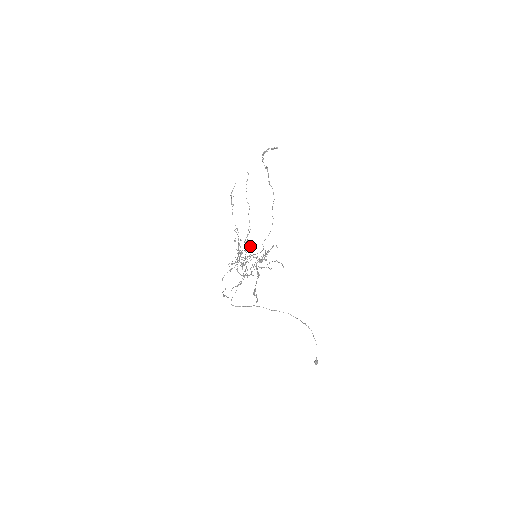
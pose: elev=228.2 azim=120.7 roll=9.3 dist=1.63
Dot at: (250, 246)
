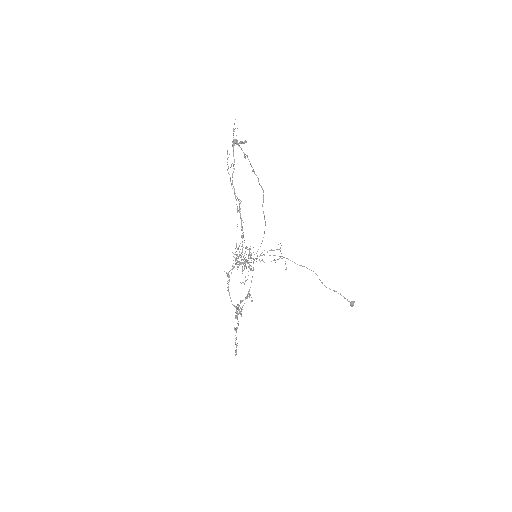
Dot at: (240, 264)
